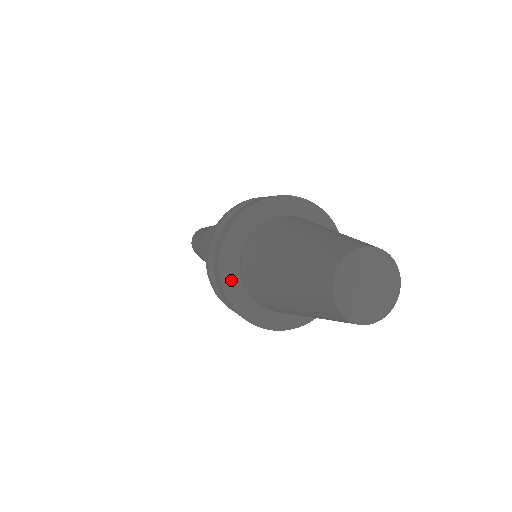
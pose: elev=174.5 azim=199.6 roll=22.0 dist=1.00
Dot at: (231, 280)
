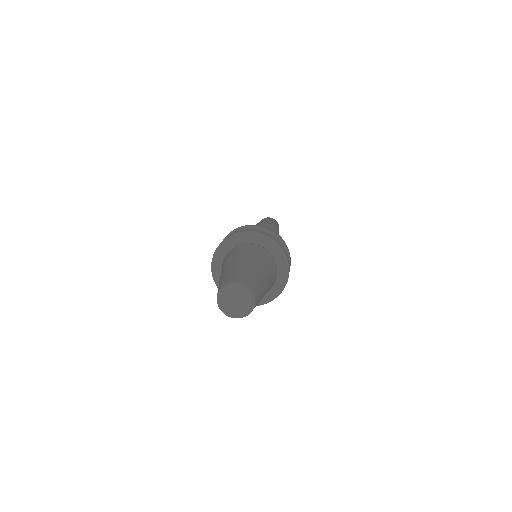
Dot at: occluded
